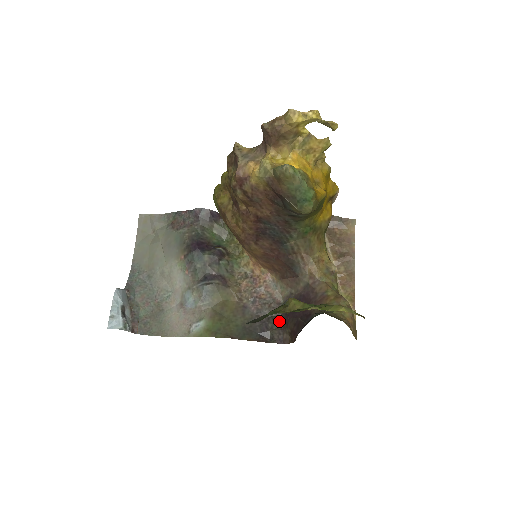
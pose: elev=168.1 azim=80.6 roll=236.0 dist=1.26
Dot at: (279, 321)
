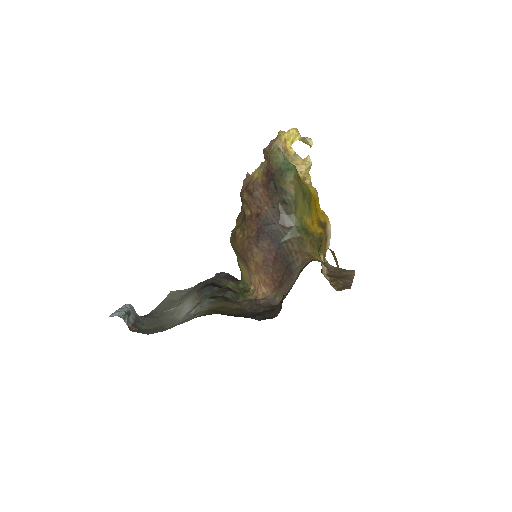
Dot at: (272, 309)
